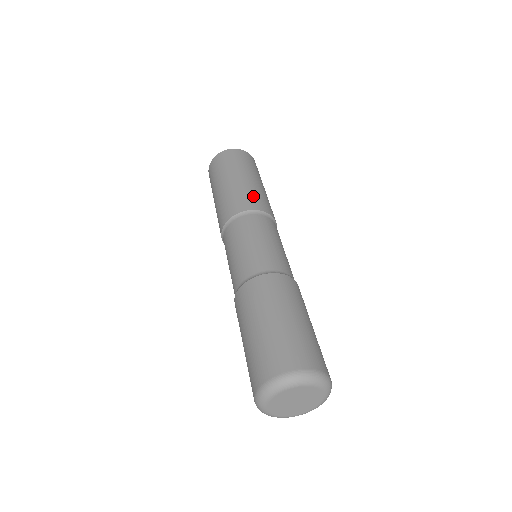
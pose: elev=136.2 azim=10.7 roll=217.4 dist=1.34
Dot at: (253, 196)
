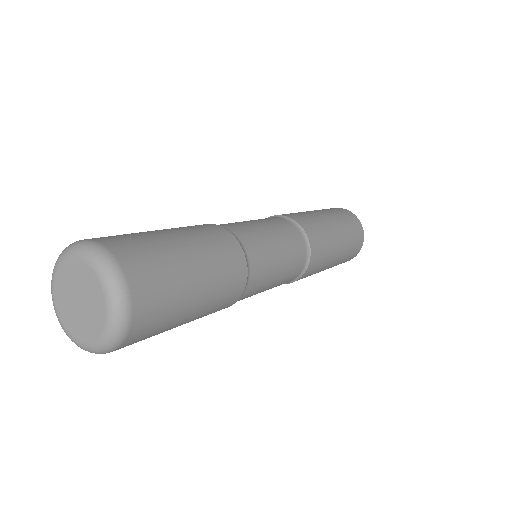
Dot at: (306, 217)
